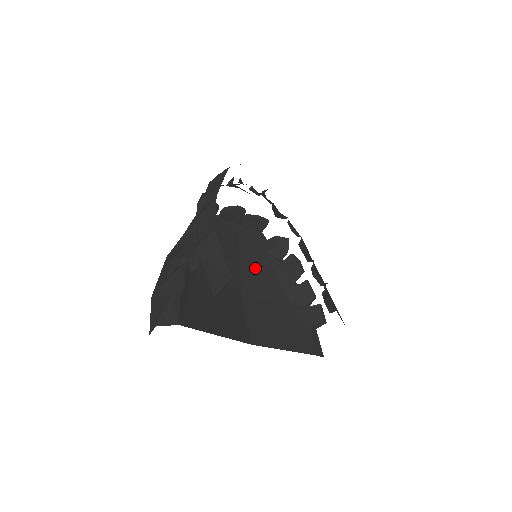
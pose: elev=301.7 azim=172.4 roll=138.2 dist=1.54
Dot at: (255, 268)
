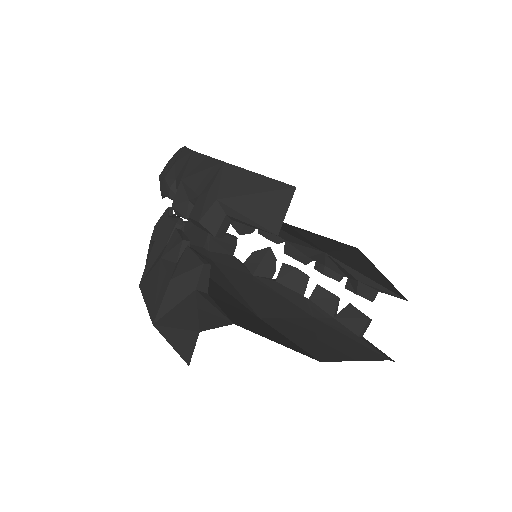
Dot at: (252, 290)
